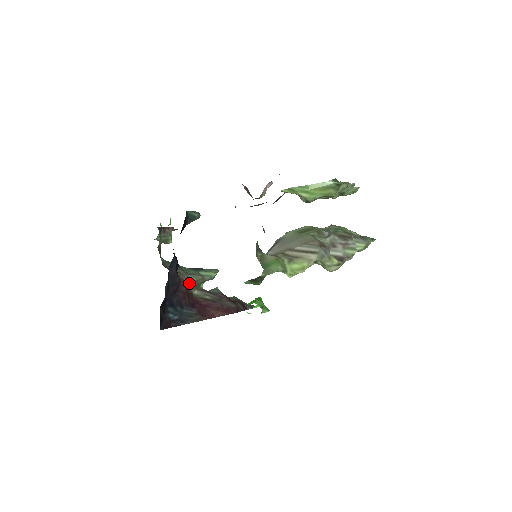
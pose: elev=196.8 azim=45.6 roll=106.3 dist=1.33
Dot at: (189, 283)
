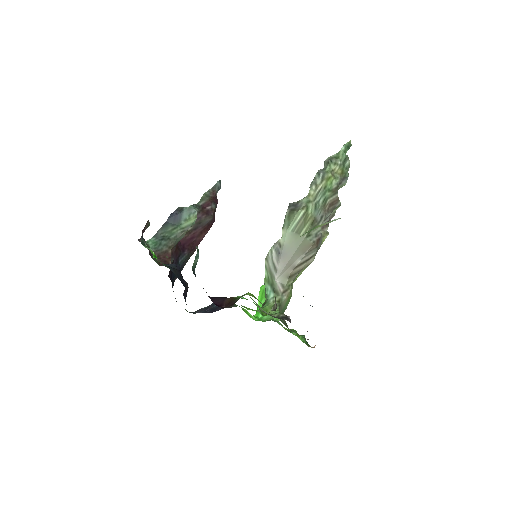
Dot at: (177, 243)
